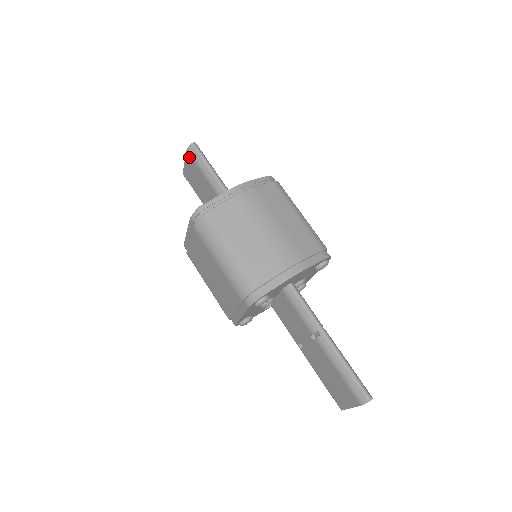
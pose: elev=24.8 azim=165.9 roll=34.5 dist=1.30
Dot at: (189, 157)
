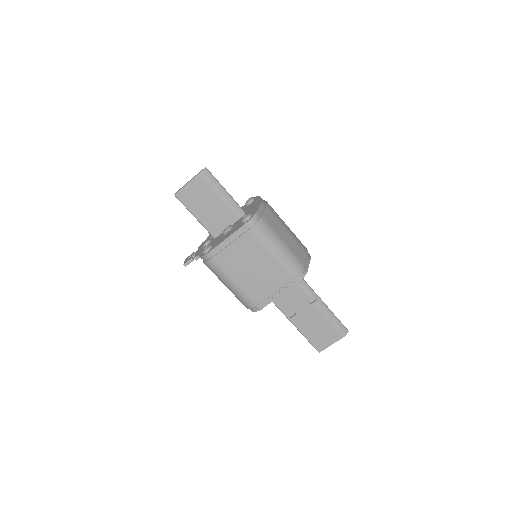
Dot at: (201, 179)
